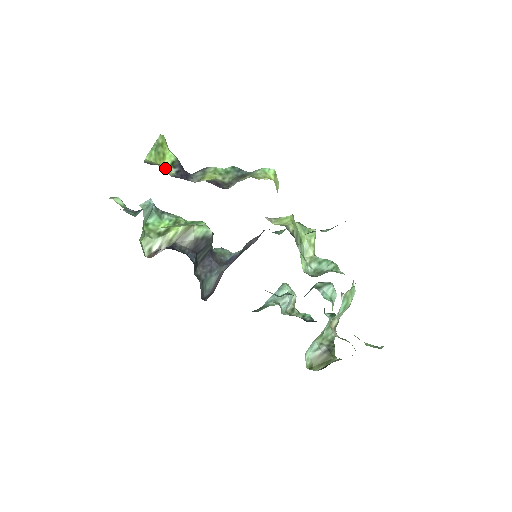
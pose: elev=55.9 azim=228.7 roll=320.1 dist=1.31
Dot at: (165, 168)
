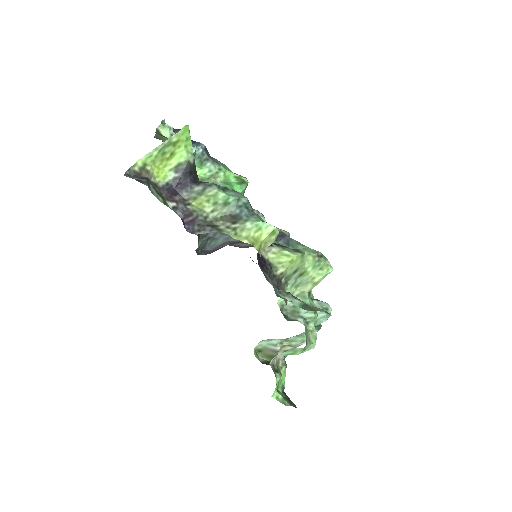
Dot at: (164, 170)
